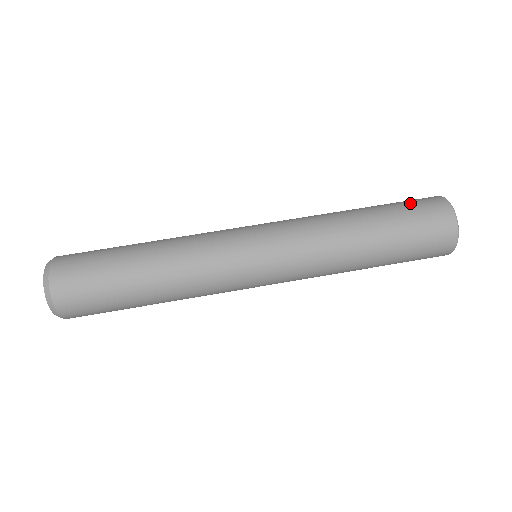
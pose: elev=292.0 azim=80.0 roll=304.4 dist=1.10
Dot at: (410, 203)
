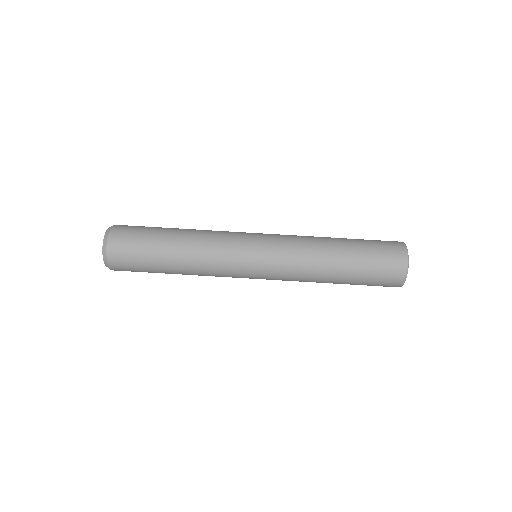
Dot at: (376, 240)
